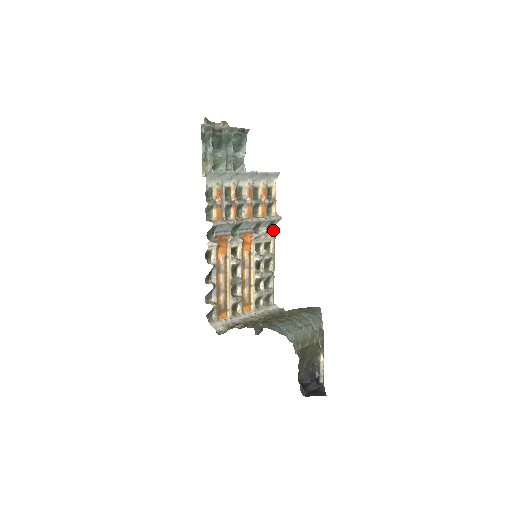
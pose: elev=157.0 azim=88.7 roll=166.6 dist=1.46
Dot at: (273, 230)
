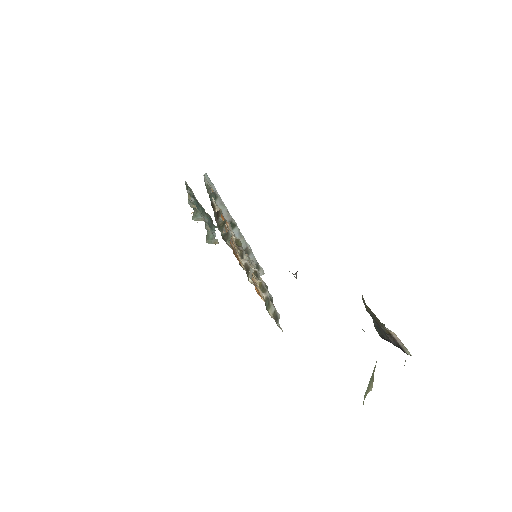
Dot at: occluded
